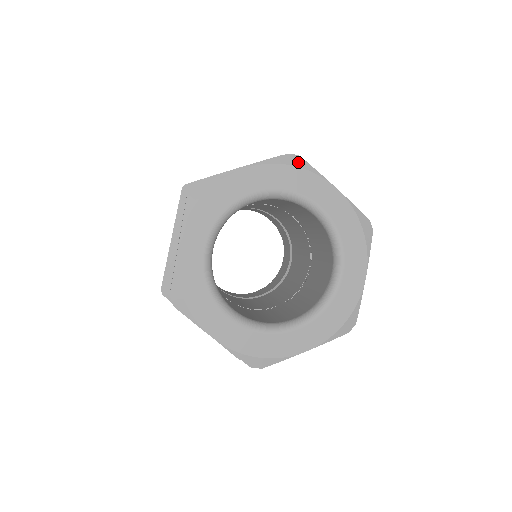
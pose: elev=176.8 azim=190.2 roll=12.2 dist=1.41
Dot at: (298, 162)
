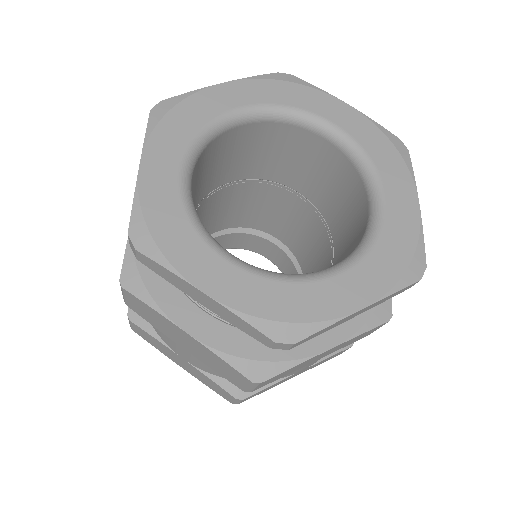
Dot at: (402, 150)
